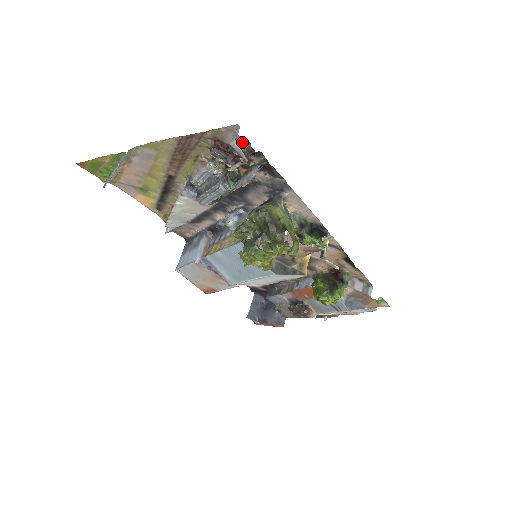
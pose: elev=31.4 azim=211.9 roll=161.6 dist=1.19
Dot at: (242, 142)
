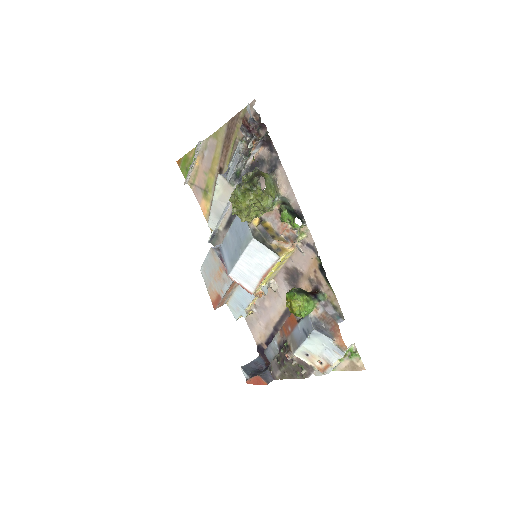
Dot at: (256, 116)
